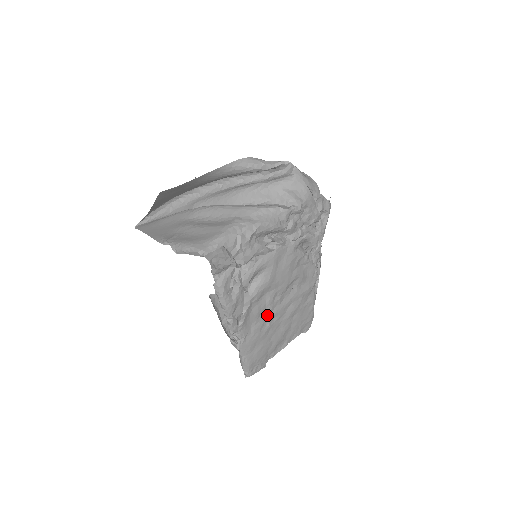
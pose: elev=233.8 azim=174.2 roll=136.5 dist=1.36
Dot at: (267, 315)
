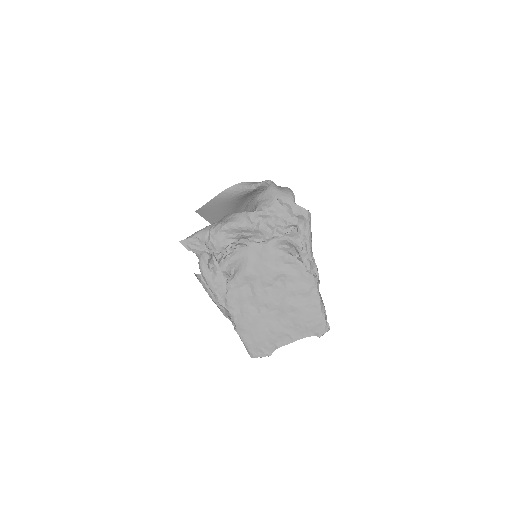
Dot at: (256, 302)
